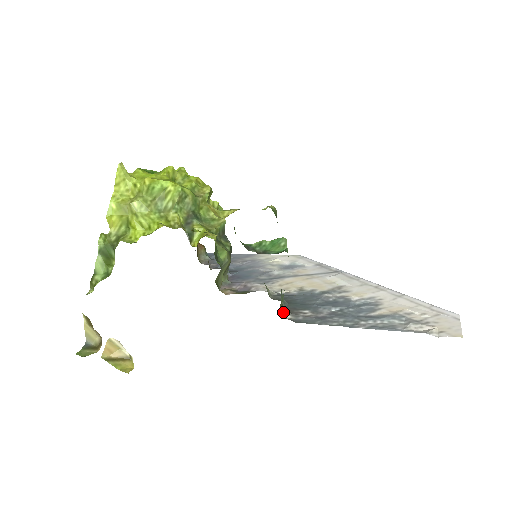
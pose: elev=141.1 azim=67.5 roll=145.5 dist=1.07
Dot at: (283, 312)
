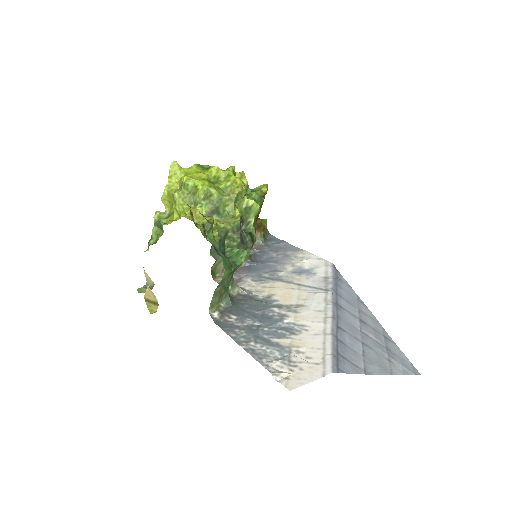
Dot at: (214, 311)
